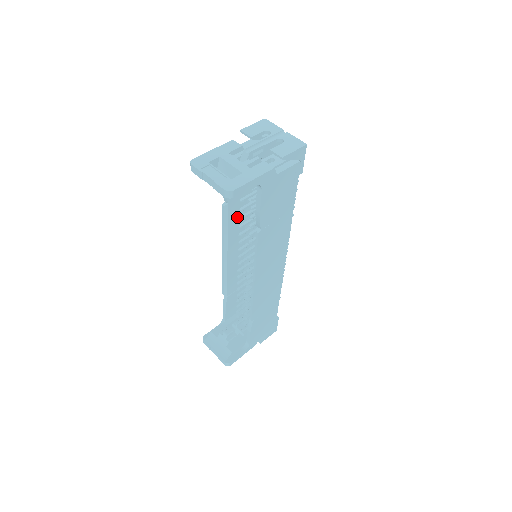
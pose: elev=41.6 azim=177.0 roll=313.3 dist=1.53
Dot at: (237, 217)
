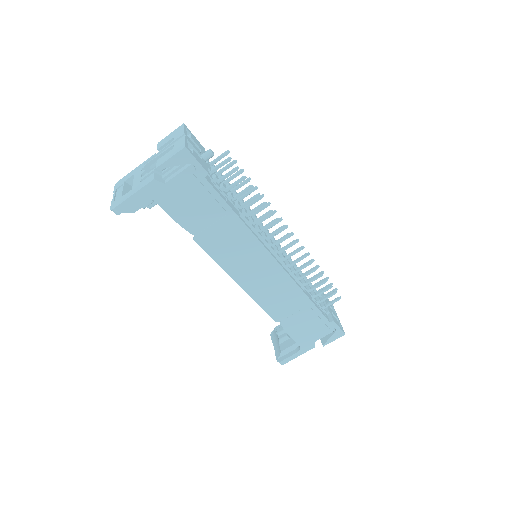
Dot at: occluded
